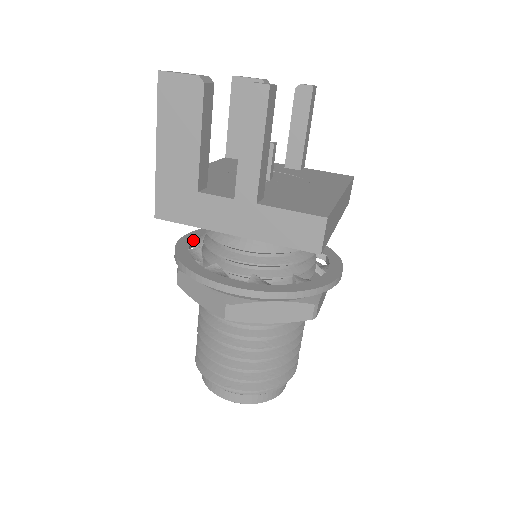
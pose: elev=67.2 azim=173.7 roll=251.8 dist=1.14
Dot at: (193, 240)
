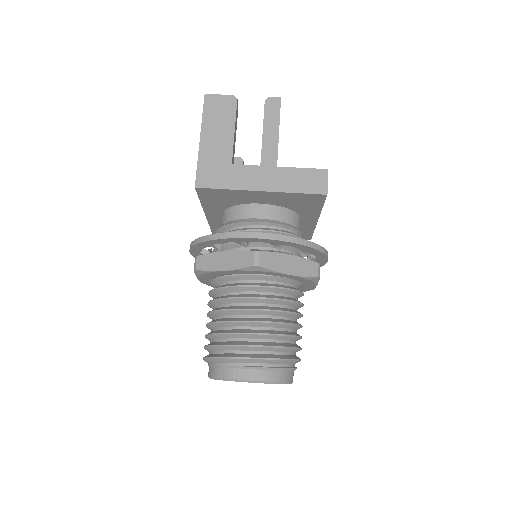
Dot at: occluded
